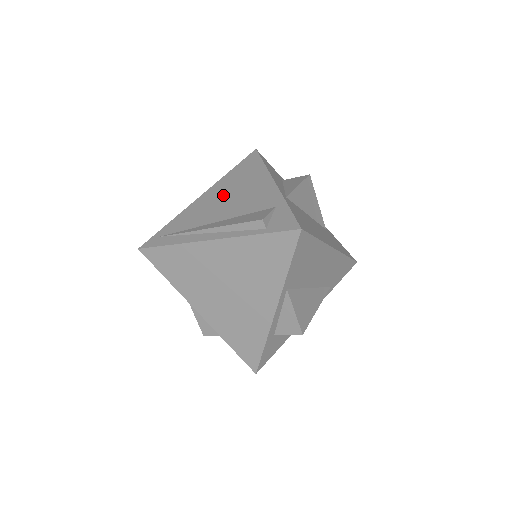
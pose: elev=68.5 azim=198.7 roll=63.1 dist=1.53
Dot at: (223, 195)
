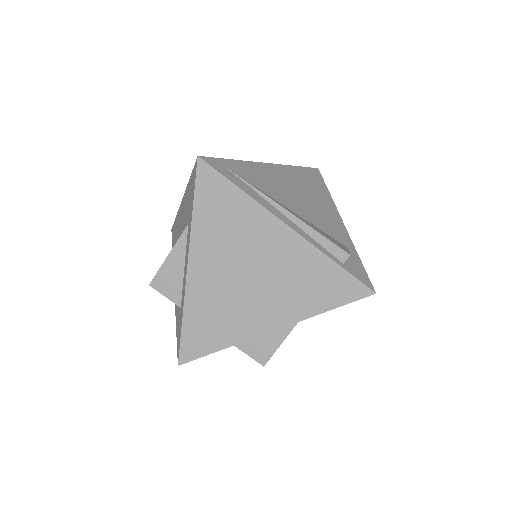
Dot at: (293, 186)
